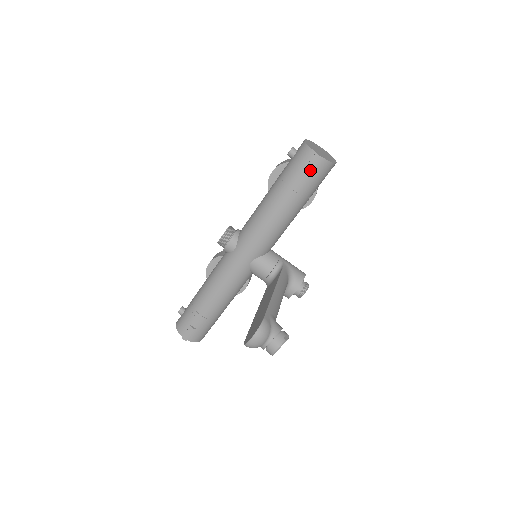
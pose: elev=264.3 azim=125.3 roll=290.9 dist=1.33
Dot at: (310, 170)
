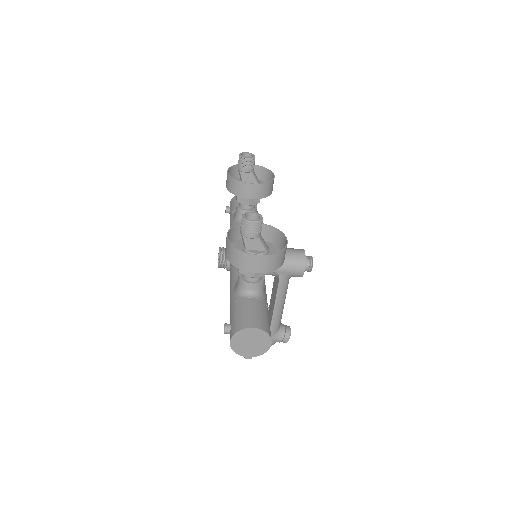
Dot at: occluded
